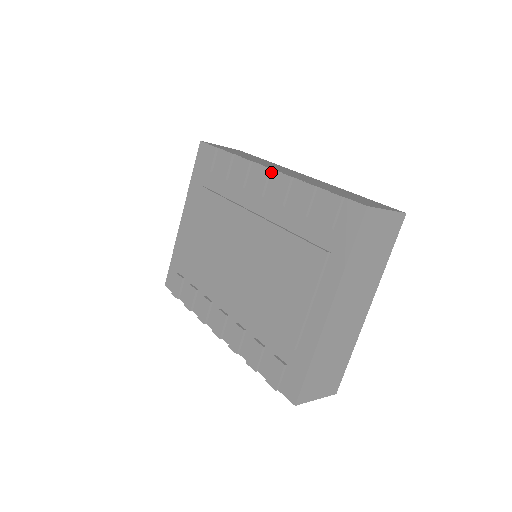
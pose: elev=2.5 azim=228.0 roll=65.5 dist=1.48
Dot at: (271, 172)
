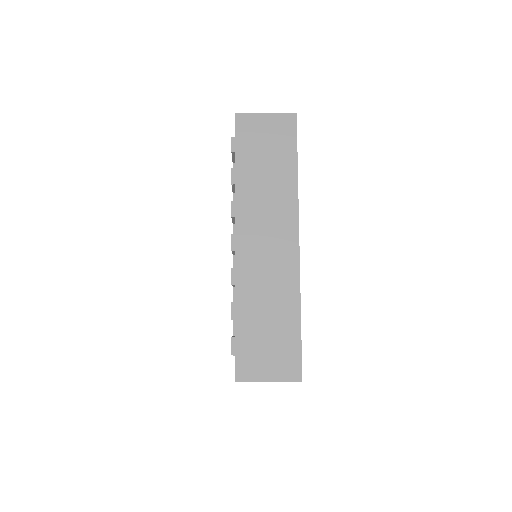
Dot at: (235, 251)
